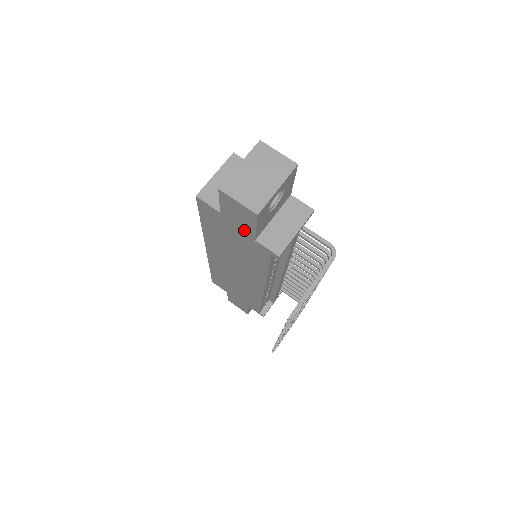
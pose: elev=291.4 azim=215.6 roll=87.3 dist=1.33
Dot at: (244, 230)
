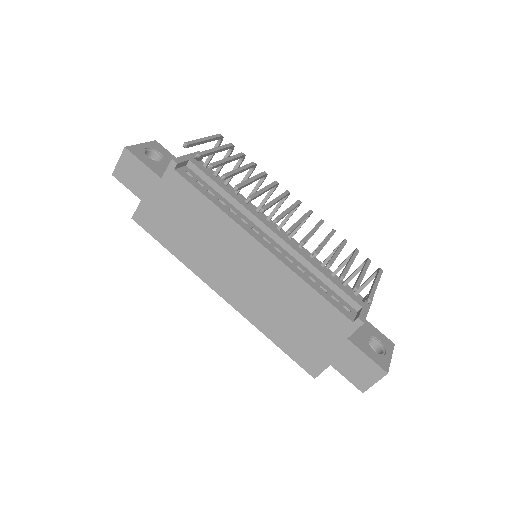
Dot at: (152, 184)
